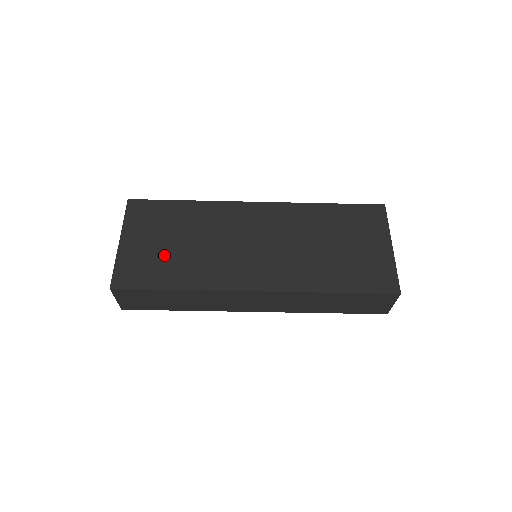
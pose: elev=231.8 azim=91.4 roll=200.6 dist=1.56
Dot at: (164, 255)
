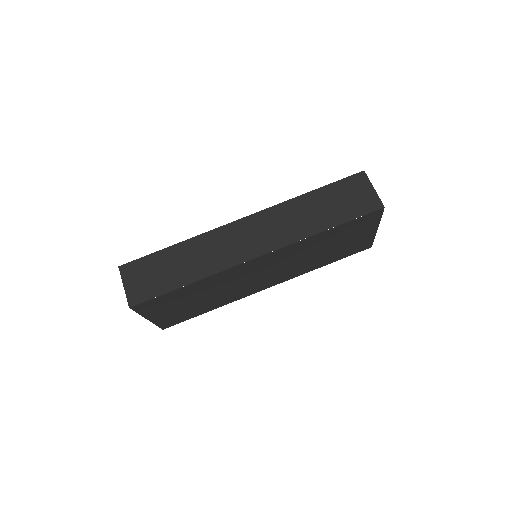
Dot at: occluded
